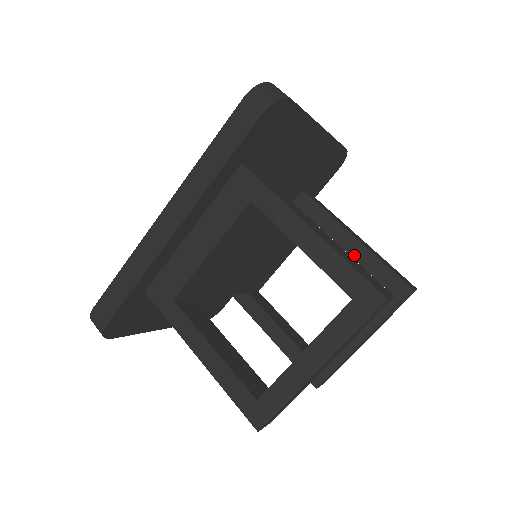
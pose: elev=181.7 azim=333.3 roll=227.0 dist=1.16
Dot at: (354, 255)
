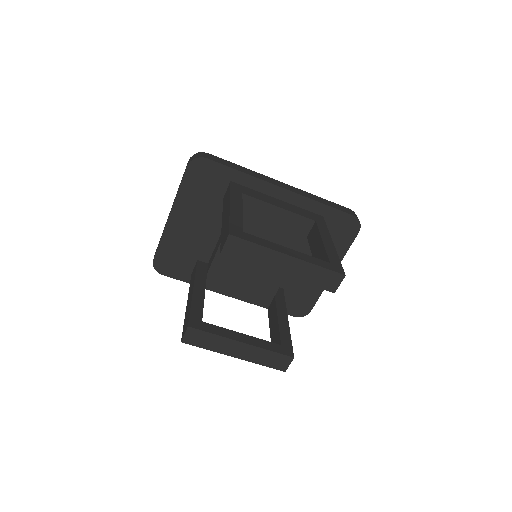
Dot at: (280, 322)
